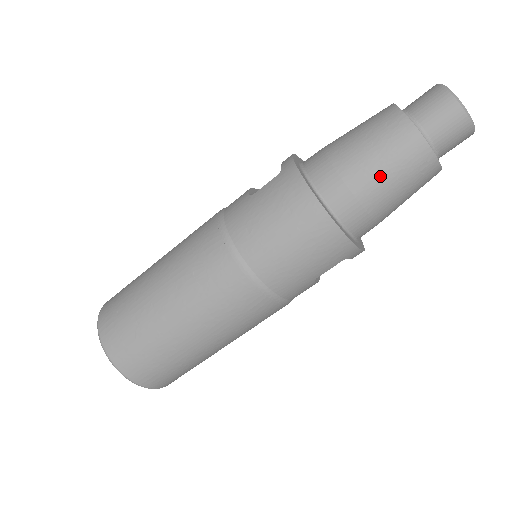
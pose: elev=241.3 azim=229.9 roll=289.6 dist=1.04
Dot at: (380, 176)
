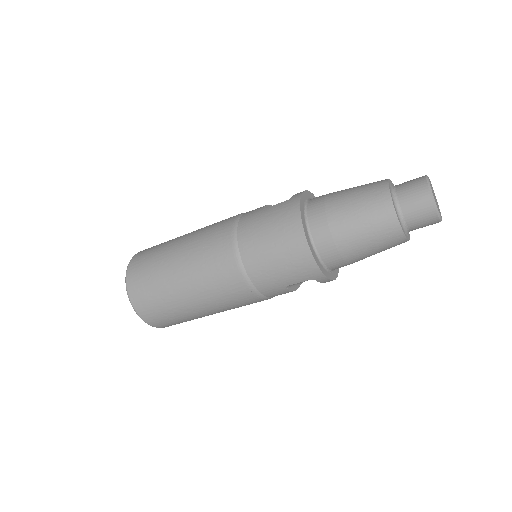
Dot at: (354, 226)
